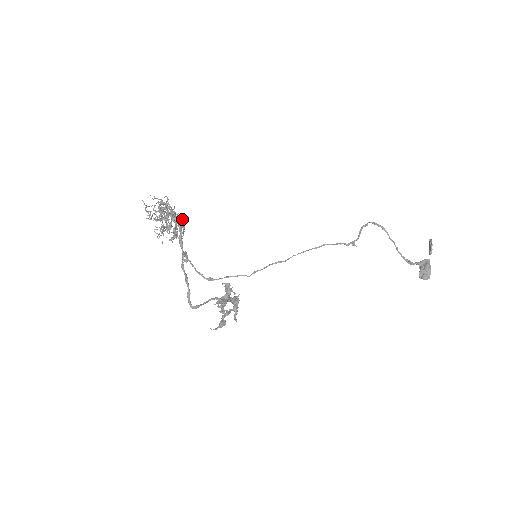
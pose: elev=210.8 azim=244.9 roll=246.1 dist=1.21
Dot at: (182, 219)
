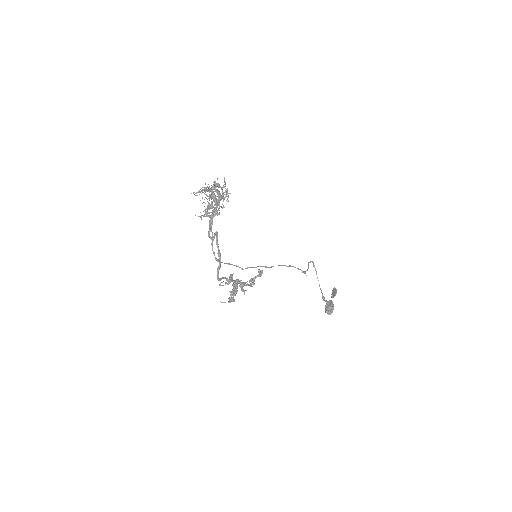
Dot at: occluded
